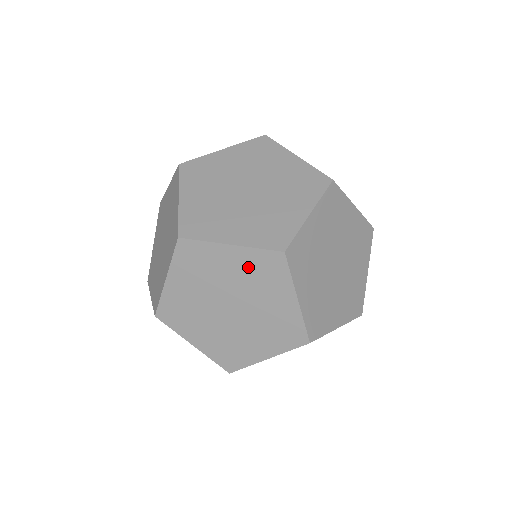
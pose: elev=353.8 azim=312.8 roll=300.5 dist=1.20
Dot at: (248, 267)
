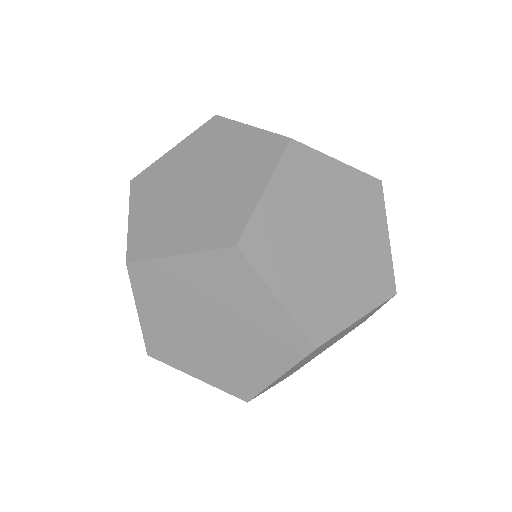
Dot at: (207, 276)
